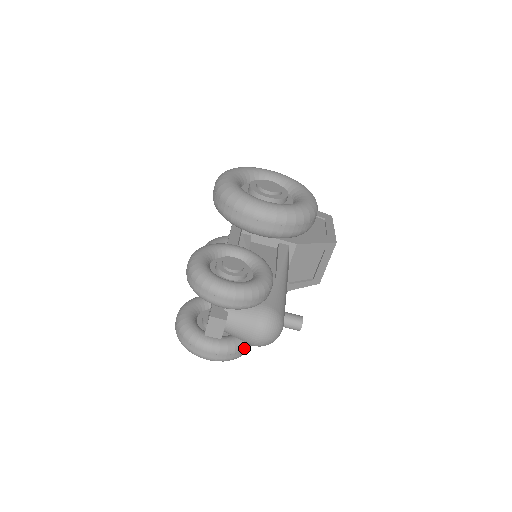
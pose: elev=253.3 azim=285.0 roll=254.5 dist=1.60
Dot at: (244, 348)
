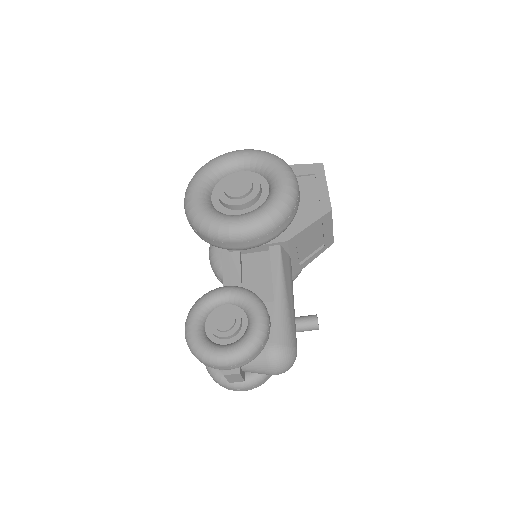
Dot at: occluded
